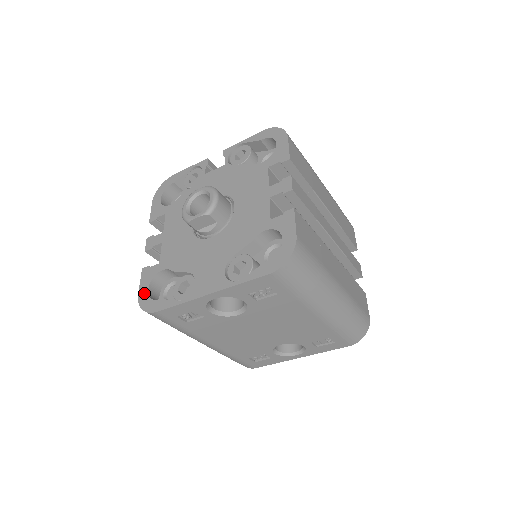
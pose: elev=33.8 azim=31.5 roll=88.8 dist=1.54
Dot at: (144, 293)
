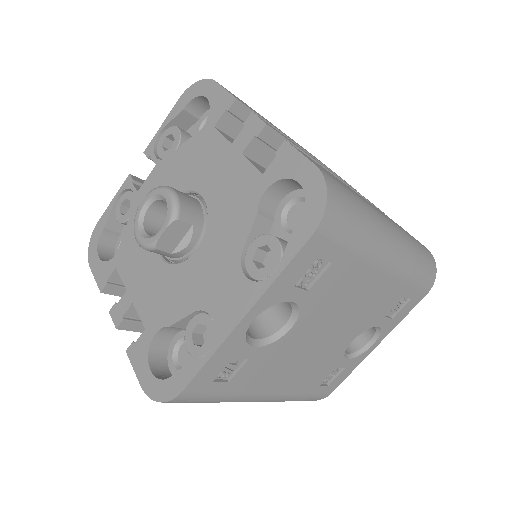
Dot at: (148, 379)
